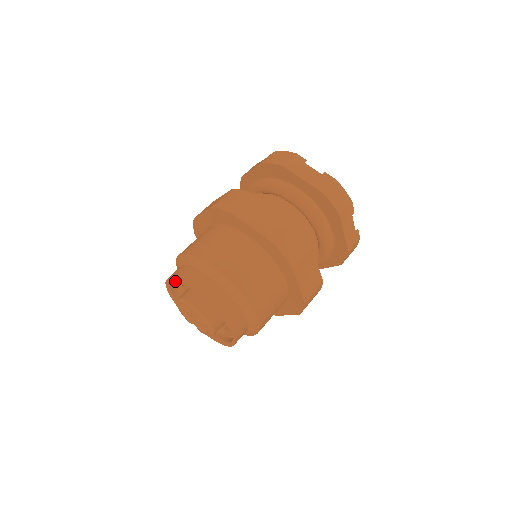
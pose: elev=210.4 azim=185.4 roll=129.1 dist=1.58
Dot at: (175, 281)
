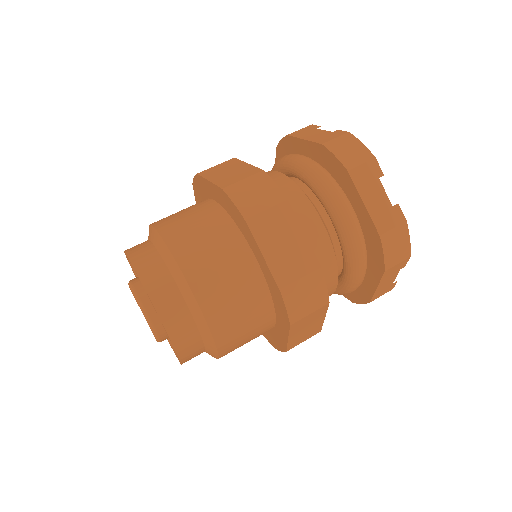
Dot at: occluded
